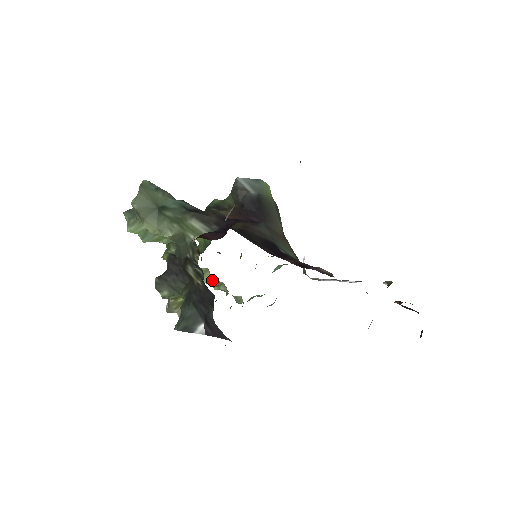
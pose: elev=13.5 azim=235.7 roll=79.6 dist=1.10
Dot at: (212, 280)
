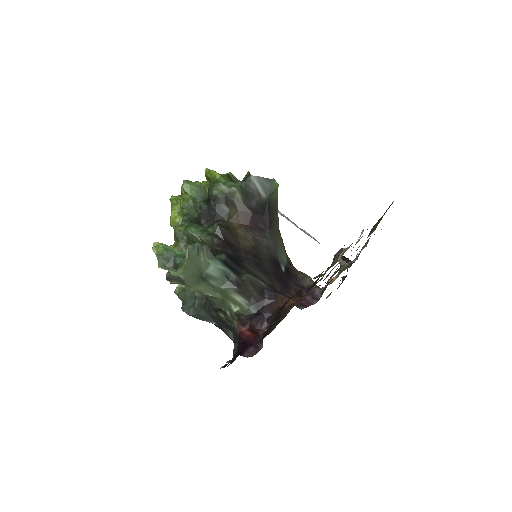
Dot at: occluded
